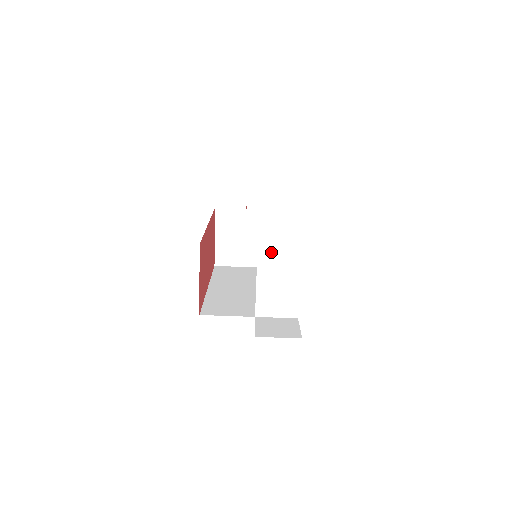
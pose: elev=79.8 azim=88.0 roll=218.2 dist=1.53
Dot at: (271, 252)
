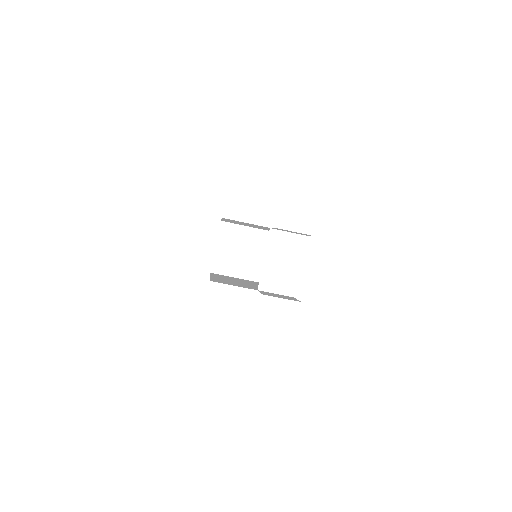
Dot at: (280, 235)
